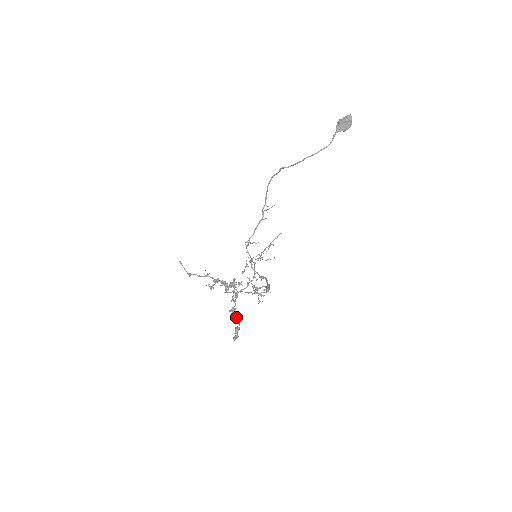
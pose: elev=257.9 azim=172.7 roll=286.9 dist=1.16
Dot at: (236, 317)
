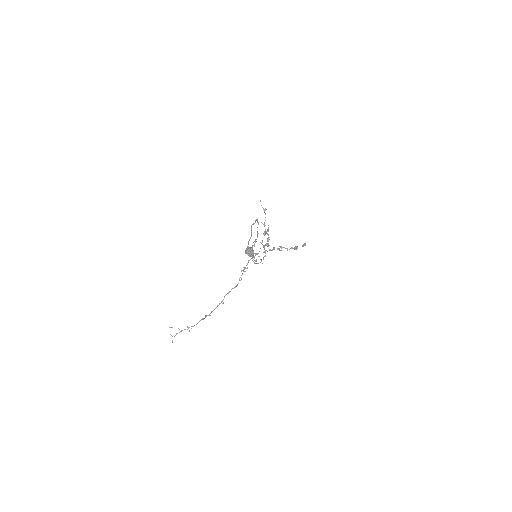
Dot at: occluded
